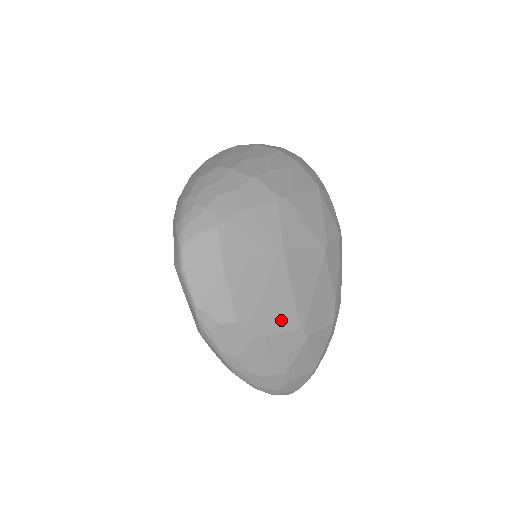
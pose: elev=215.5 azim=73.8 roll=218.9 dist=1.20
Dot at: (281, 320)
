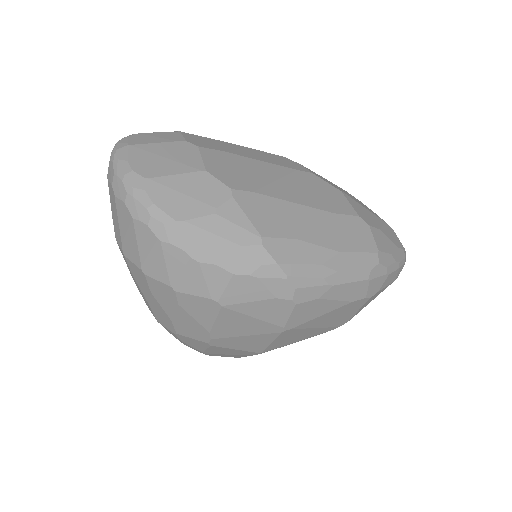
Dot at: (313, 336)
